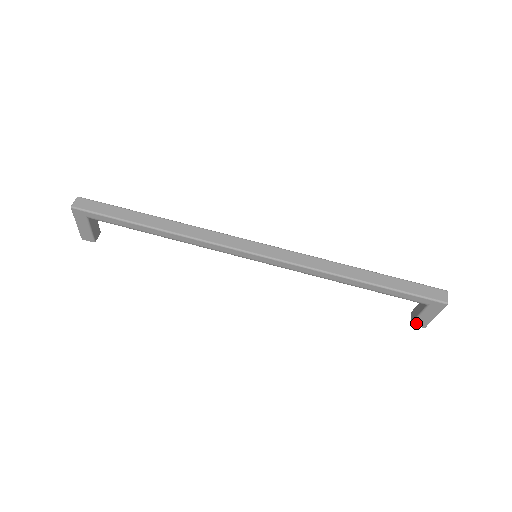
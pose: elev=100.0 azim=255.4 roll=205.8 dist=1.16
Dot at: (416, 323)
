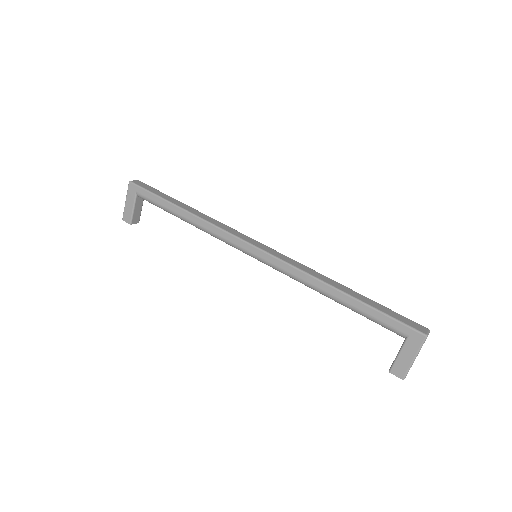
Dot at: (394, 369)
